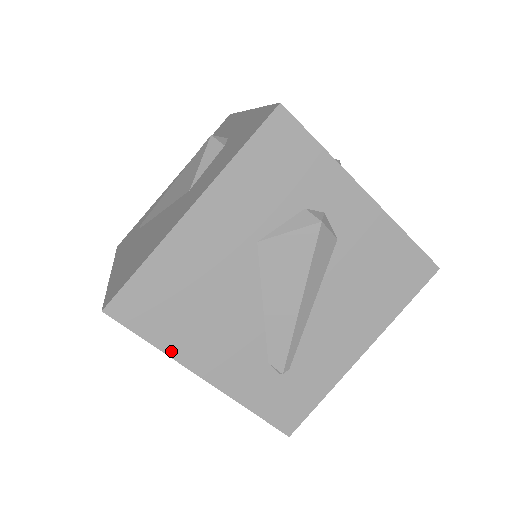
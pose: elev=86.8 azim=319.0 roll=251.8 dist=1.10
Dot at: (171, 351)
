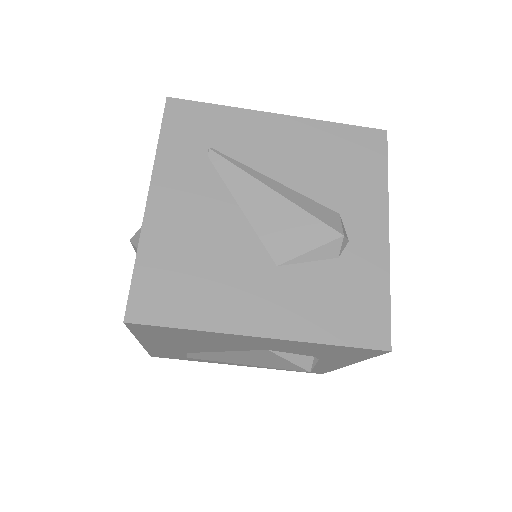
Dot at: (140, 337)
